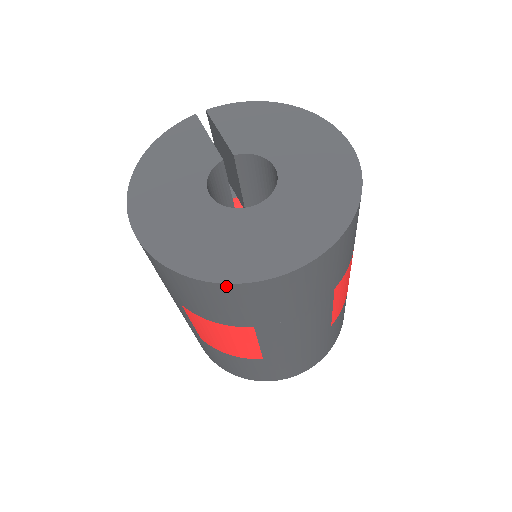
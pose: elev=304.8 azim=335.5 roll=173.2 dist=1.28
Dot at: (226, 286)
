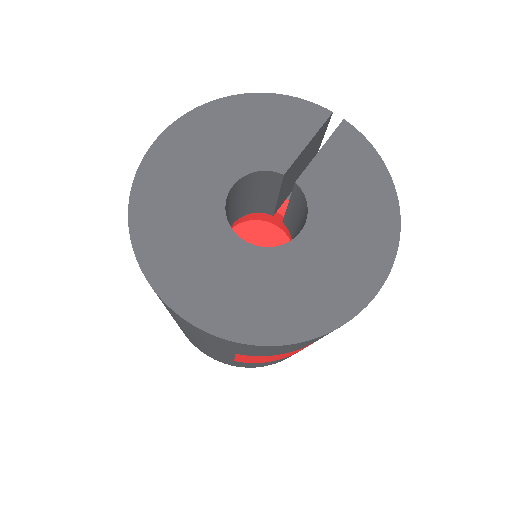
Dot at: (137, 260)
